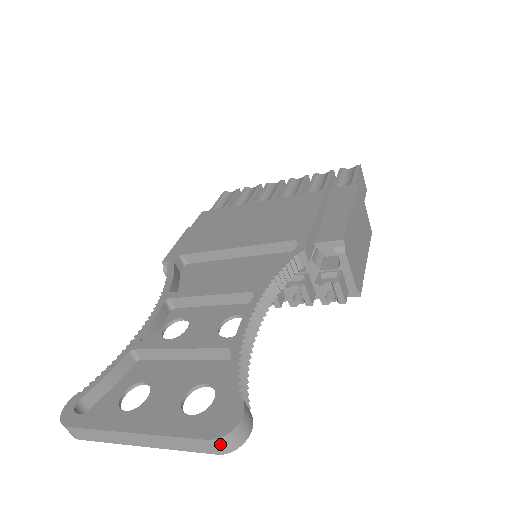
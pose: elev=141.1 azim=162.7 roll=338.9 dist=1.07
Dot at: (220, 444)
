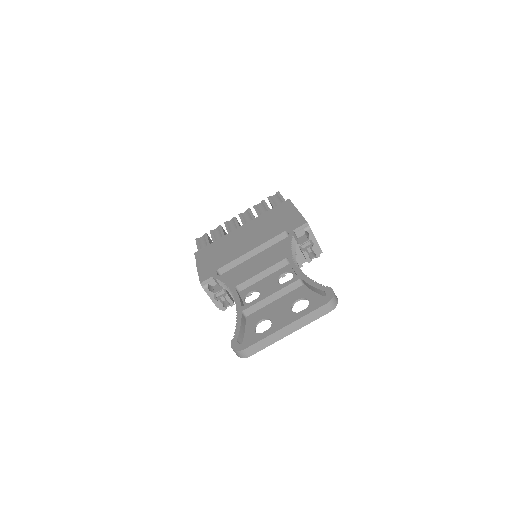
Dot at: (331, 304)
